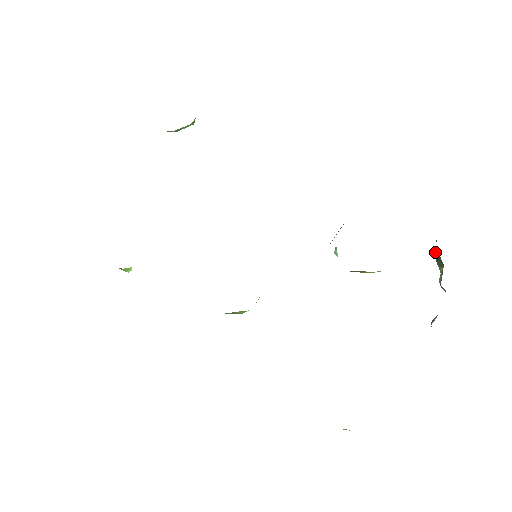
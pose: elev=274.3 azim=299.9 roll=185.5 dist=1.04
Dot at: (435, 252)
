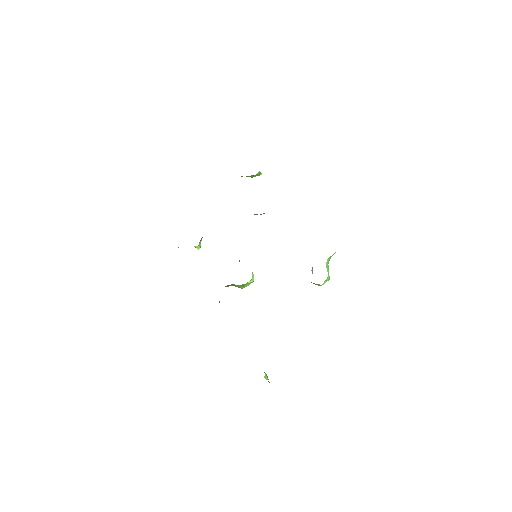
Dot at: occluded
